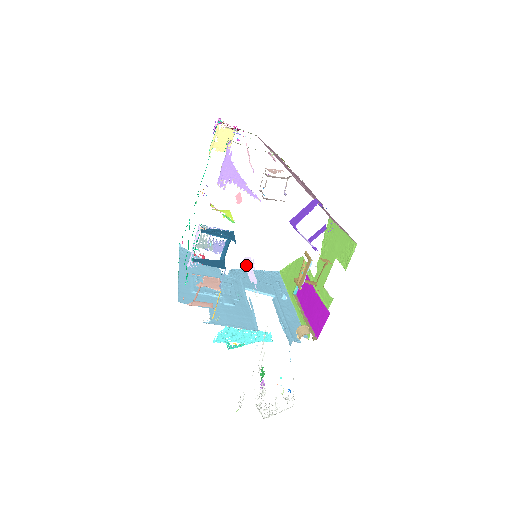
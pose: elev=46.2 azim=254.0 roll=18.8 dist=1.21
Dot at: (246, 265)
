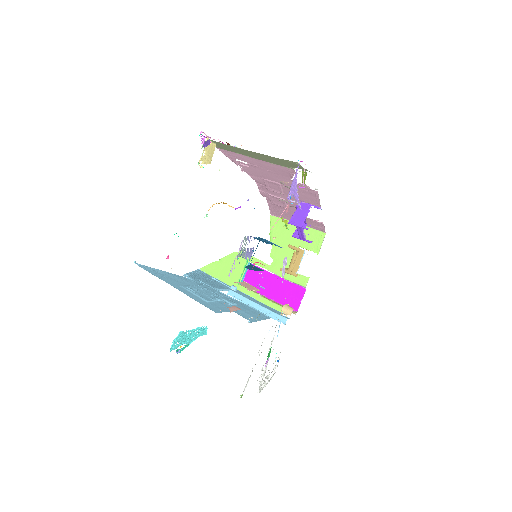
Dot at: (283, 264)
